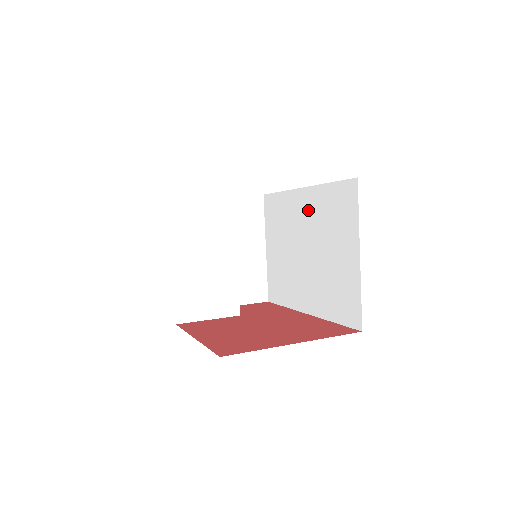
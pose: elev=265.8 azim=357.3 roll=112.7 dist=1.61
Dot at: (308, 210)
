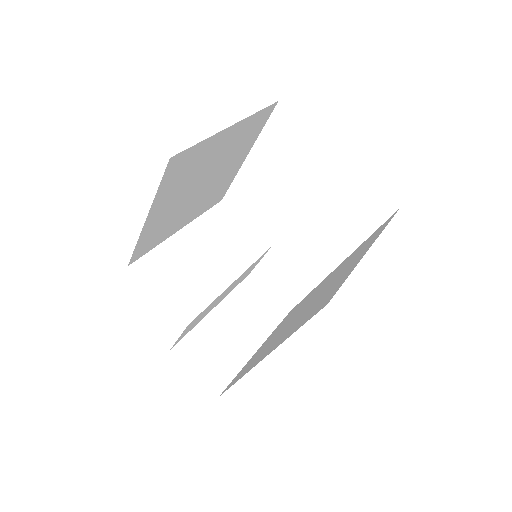
Dot at: (331, 275)
